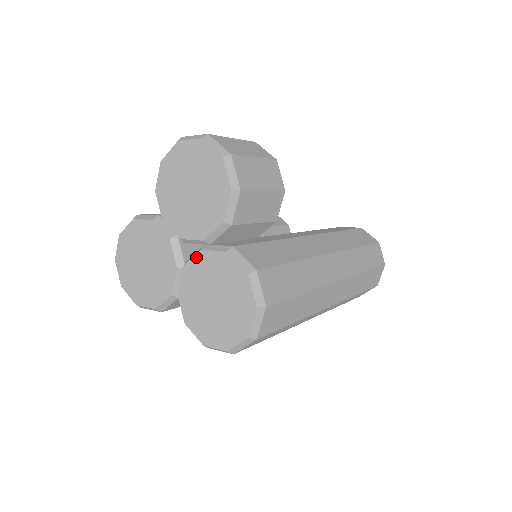
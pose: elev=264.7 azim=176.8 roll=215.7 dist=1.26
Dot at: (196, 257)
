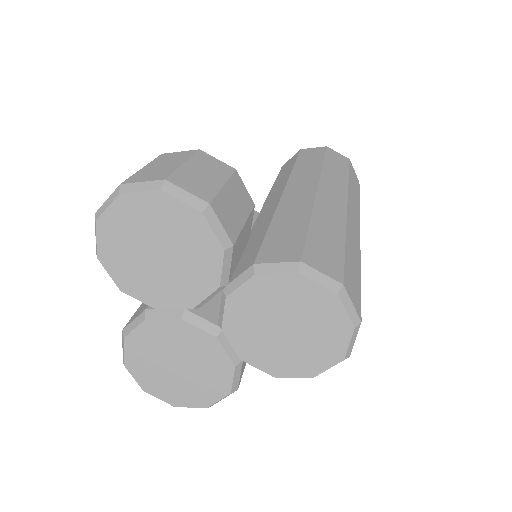
Dot at: (227, 309)
